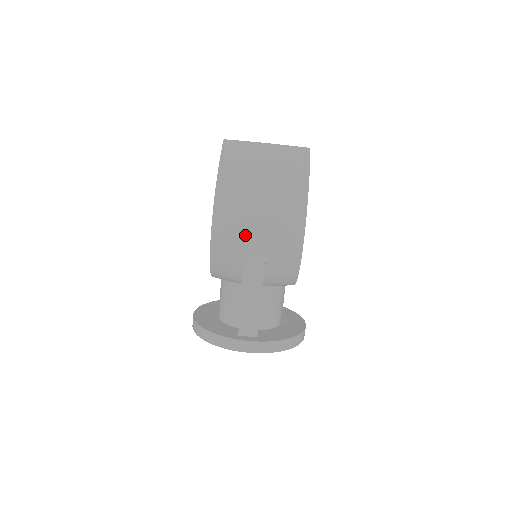
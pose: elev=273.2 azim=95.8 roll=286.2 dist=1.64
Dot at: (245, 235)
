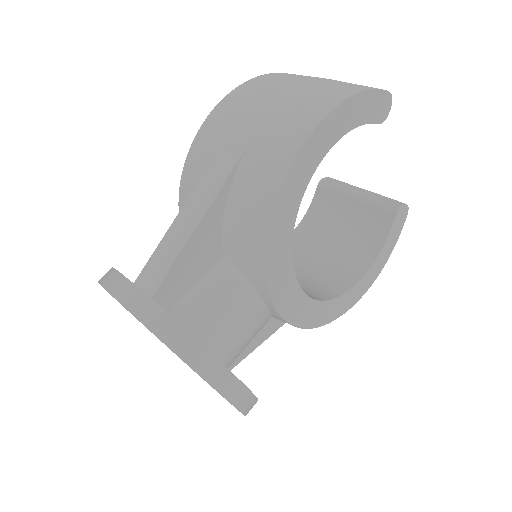
Dot at: (235, 123)
